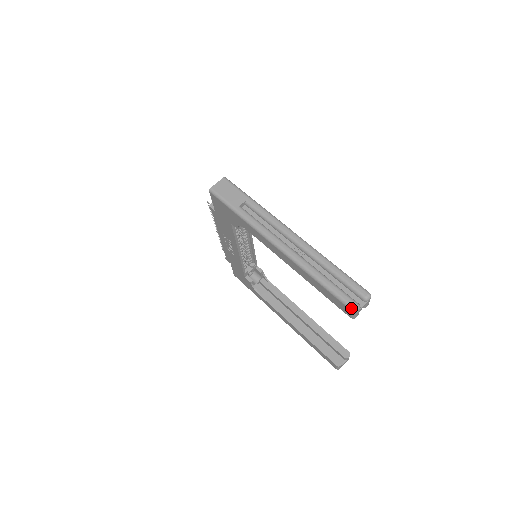
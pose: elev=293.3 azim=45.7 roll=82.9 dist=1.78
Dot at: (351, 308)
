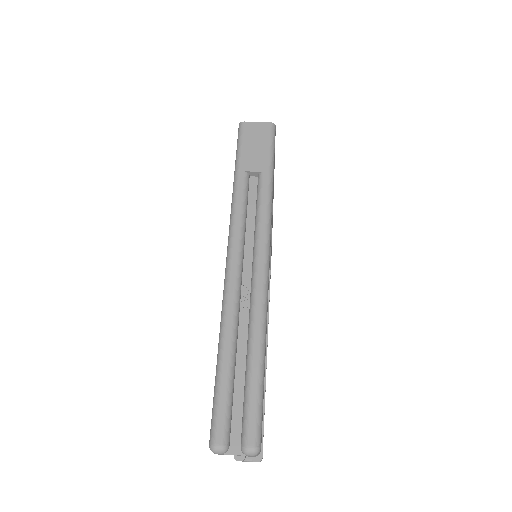
Dot at: (211, 439)
